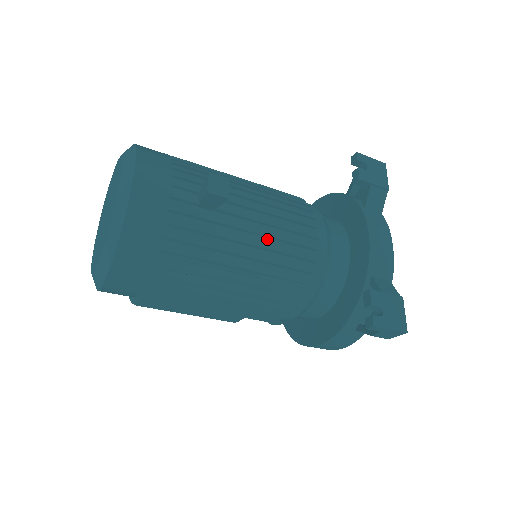
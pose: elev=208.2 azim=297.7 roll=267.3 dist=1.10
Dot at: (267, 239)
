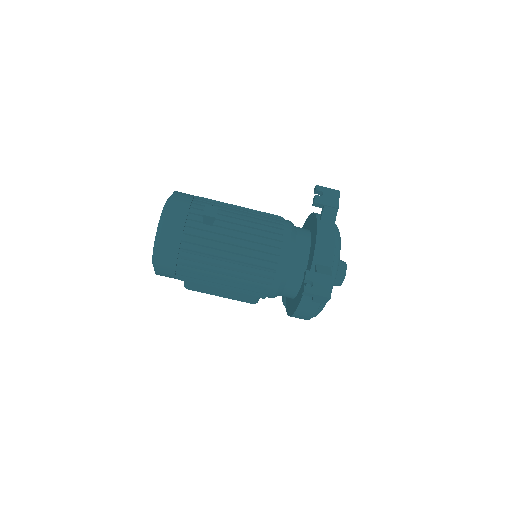
Dot at: (246, 242)
